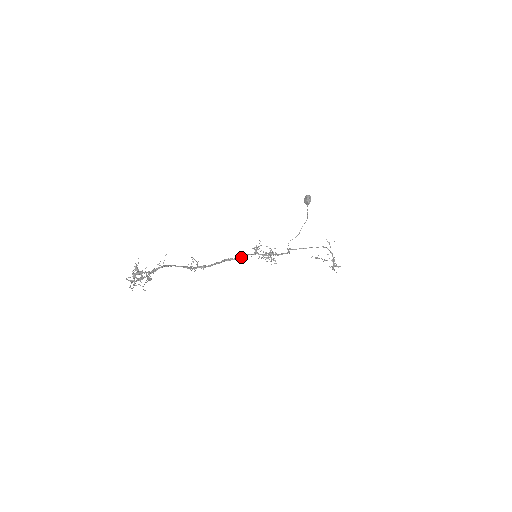
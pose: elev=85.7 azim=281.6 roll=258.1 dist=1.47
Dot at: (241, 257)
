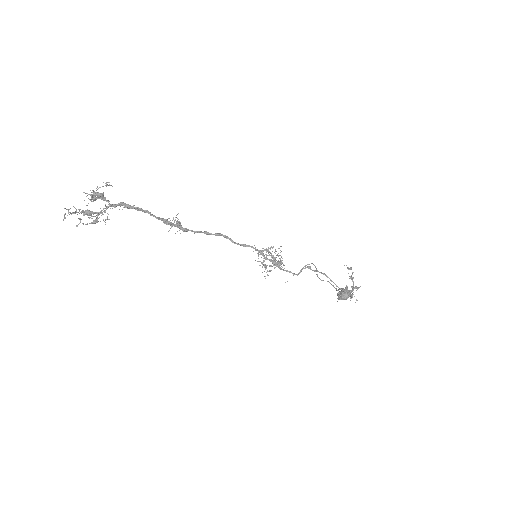
Dot at: (240, 245)
